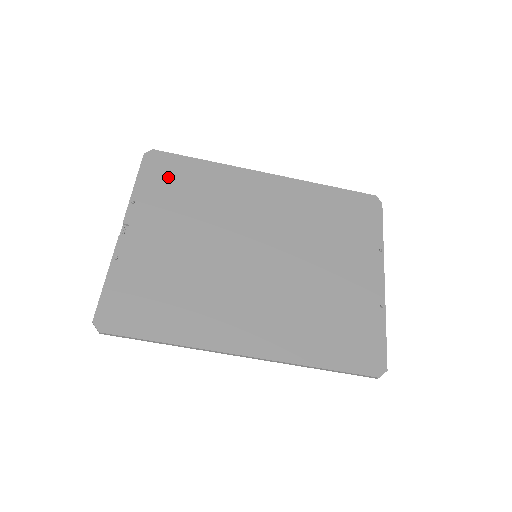
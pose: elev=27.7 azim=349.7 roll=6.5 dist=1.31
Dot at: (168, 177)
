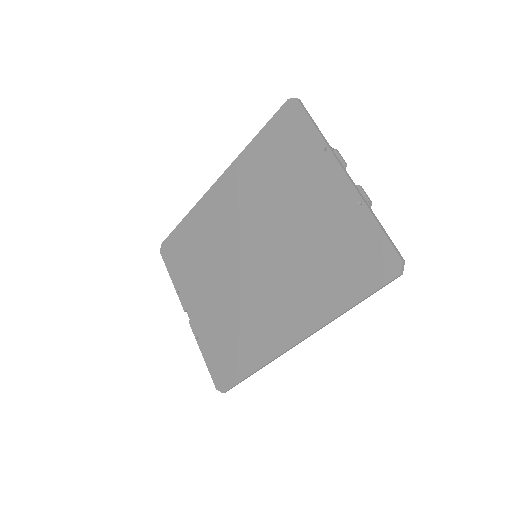
Dot at: (179, 255)
